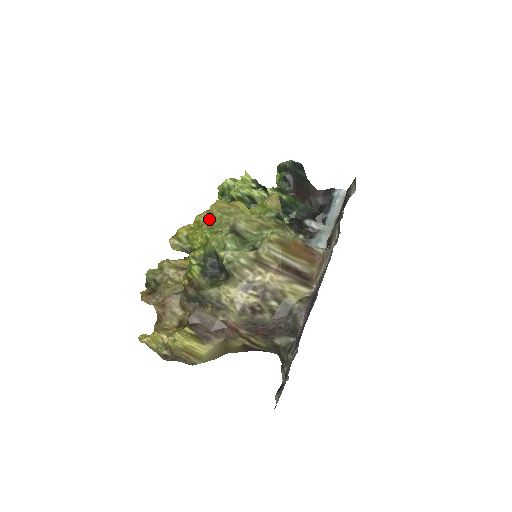
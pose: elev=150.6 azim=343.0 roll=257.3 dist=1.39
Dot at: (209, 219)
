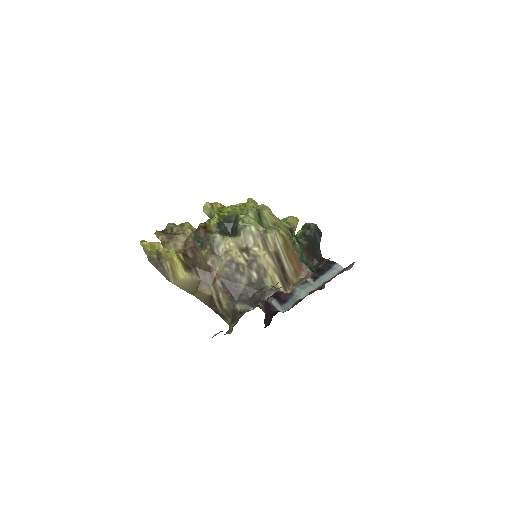
Dot at: (242, 207)
